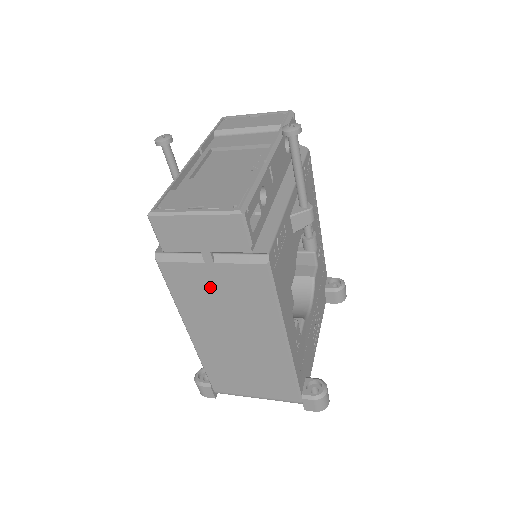
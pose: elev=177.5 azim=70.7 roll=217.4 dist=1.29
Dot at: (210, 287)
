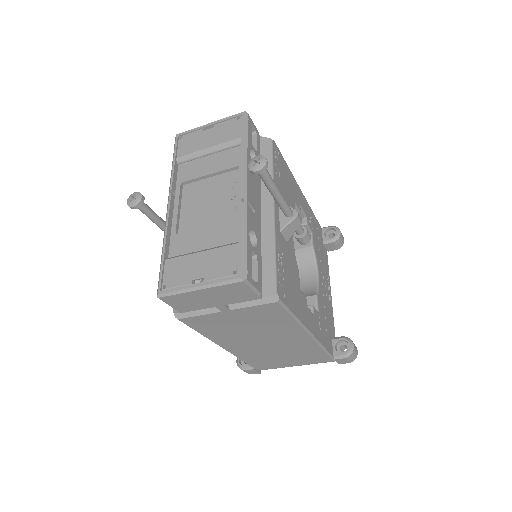
Dot at: (232, 323)
